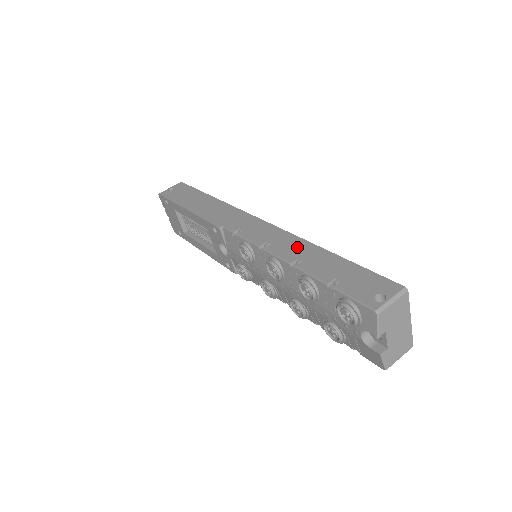
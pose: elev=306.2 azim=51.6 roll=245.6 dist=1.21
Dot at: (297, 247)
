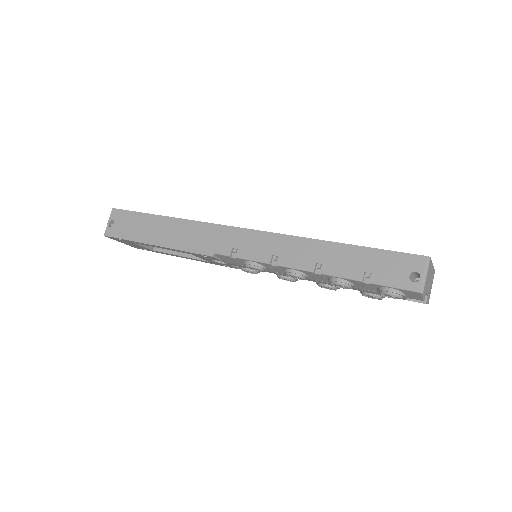
Dot at: (305, 250)
